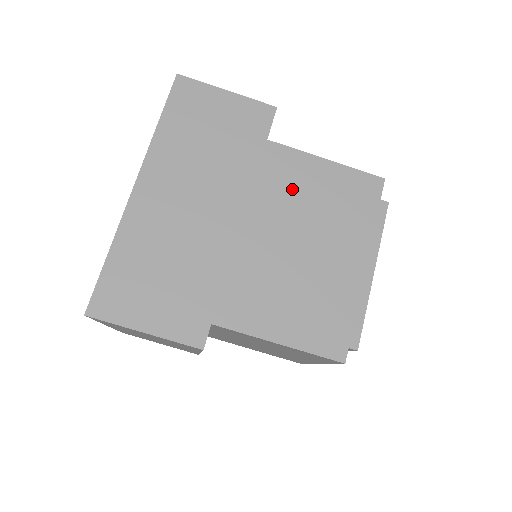
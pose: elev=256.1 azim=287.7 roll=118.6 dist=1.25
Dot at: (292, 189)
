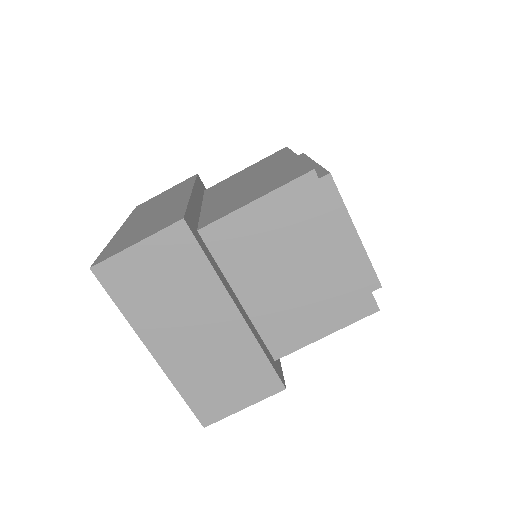
Dot at: (229, 184)
